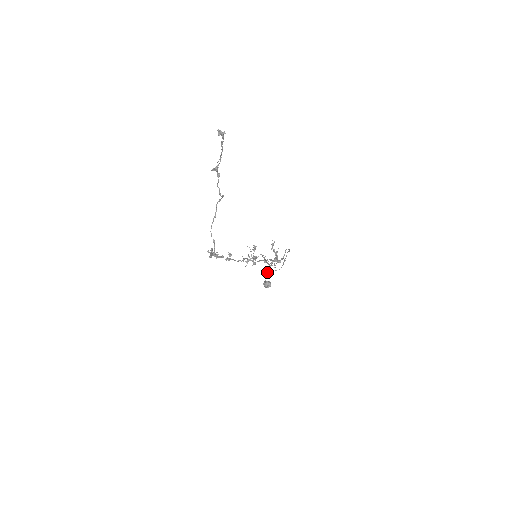
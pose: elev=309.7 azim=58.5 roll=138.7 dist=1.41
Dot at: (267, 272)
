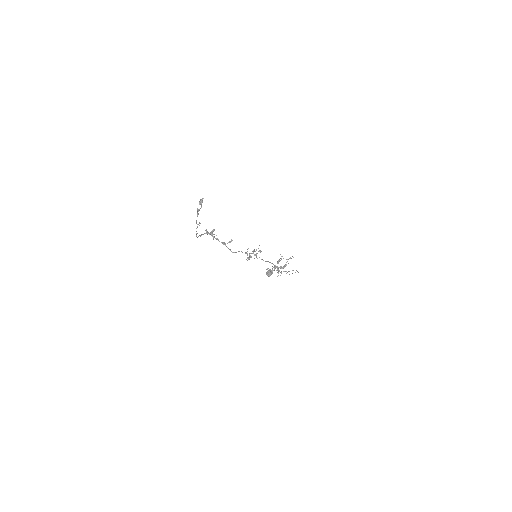
Dot at: (268, 268)
